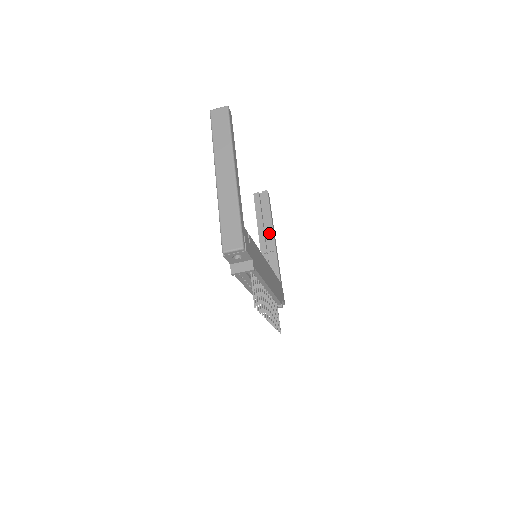
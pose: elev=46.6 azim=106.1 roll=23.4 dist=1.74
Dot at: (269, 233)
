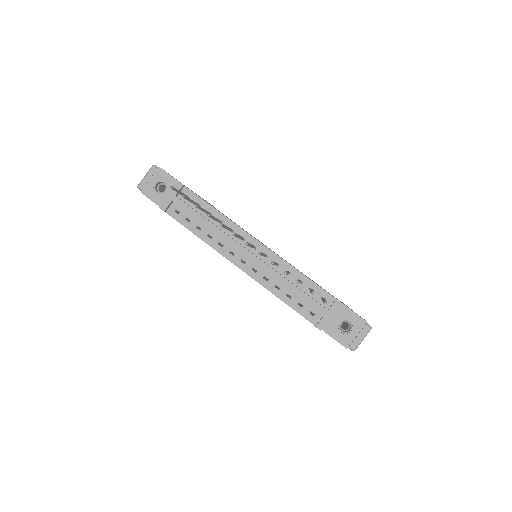
Dot at: occluded
